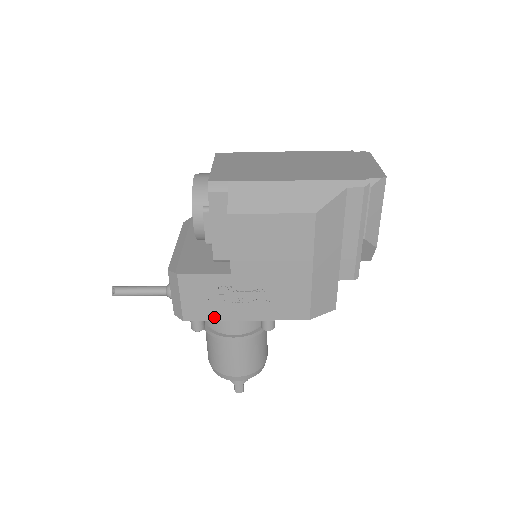
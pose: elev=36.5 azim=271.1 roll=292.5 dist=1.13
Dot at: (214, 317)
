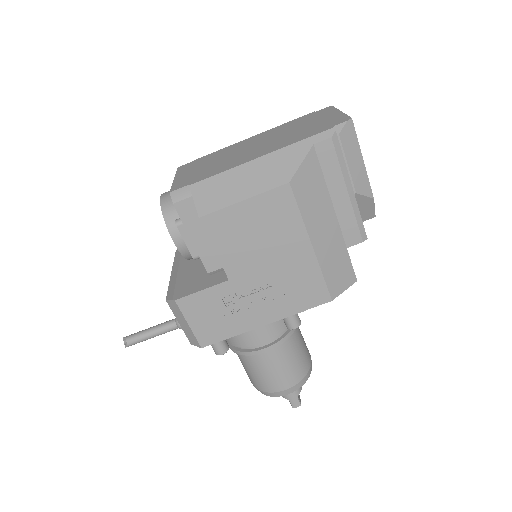
Dot at: (231, 333)
